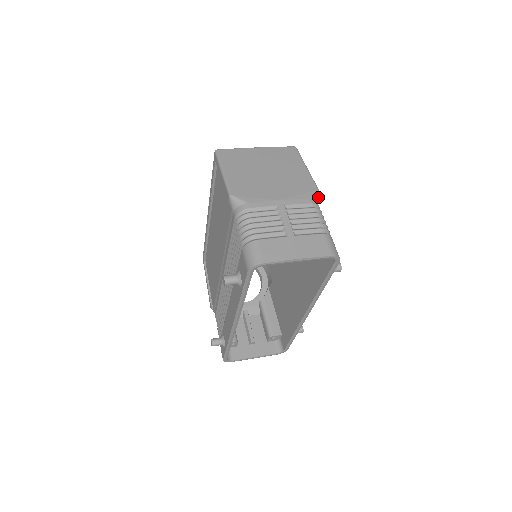
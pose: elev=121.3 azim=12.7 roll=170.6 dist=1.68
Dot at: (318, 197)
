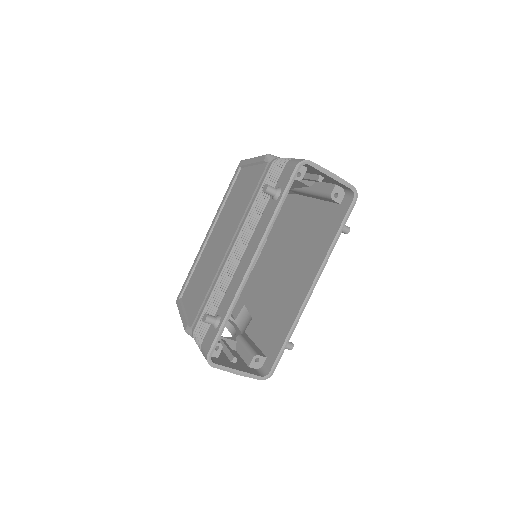
Dot at: occluded
